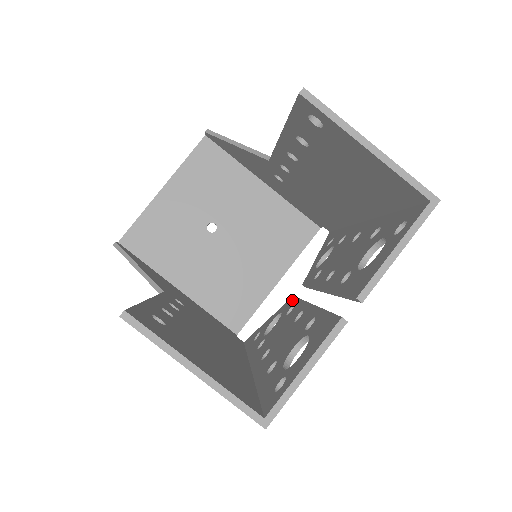
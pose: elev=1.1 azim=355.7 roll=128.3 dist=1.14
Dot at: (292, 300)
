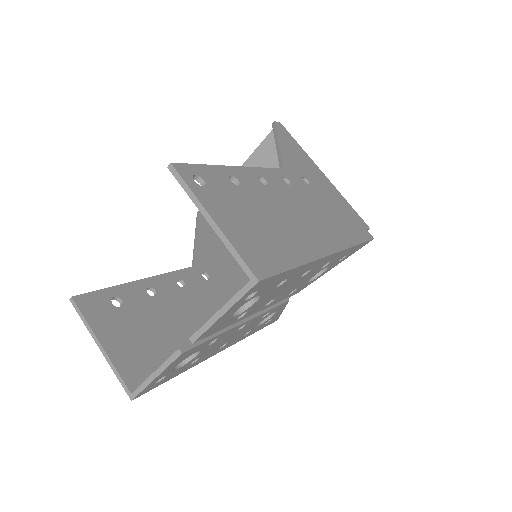
Dot at: occluded
